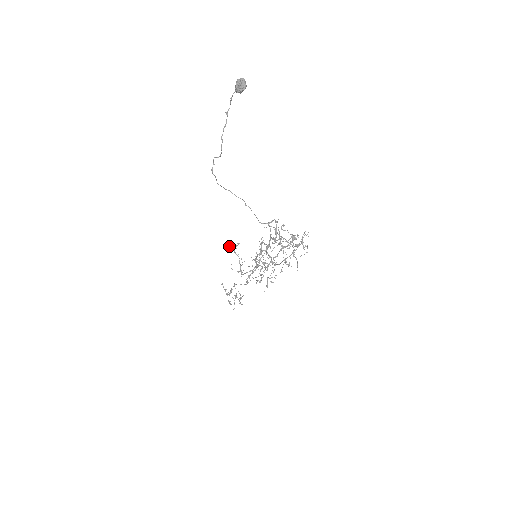
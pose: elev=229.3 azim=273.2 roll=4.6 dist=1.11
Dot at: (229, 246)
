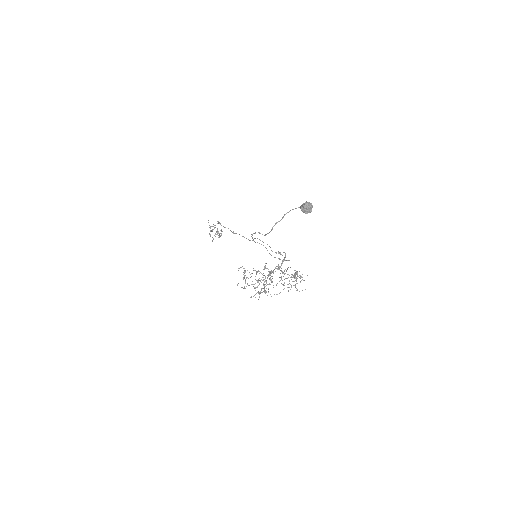
Dot at: (243, 277)
